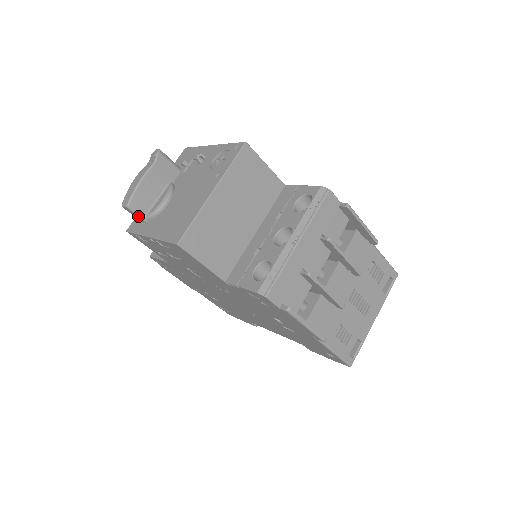
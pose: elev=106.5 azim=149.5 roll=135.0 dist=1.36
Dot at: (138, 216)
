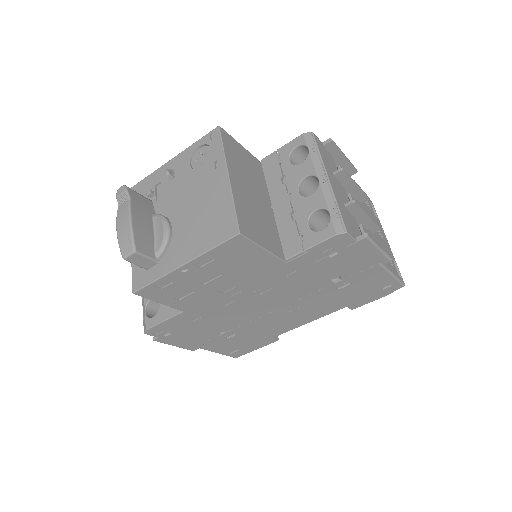
Dot at: (149, 259)
